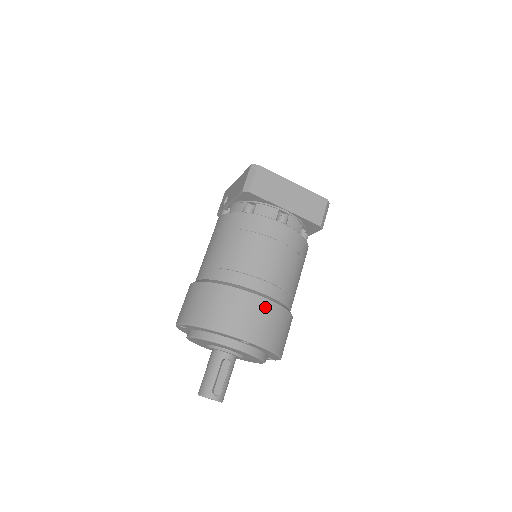
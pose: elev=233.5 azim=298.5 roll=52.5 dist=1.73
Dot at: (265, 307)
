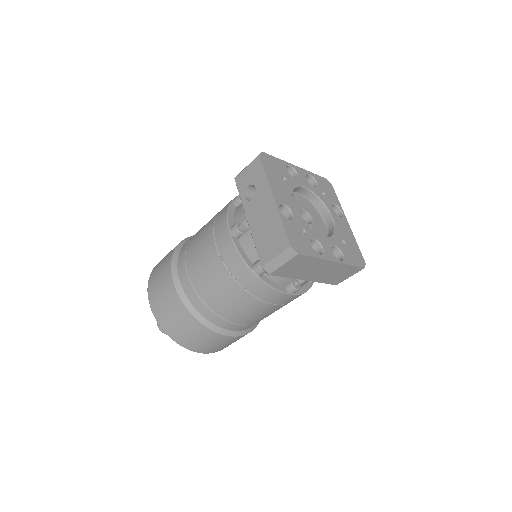
Dot at: (234, 340)
